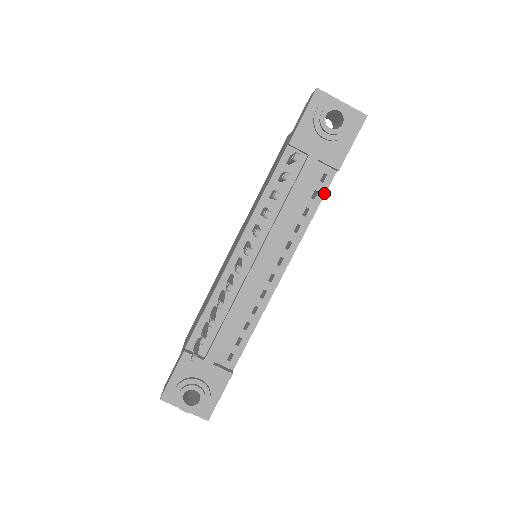
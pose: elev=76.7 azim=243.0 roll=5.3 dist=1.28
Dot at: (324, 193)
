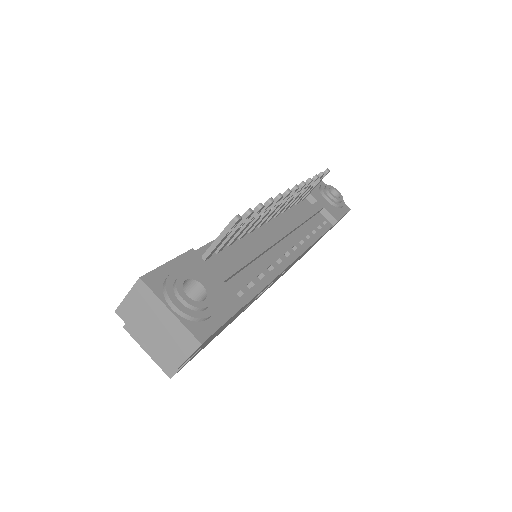
Dot at: (326, 231)
